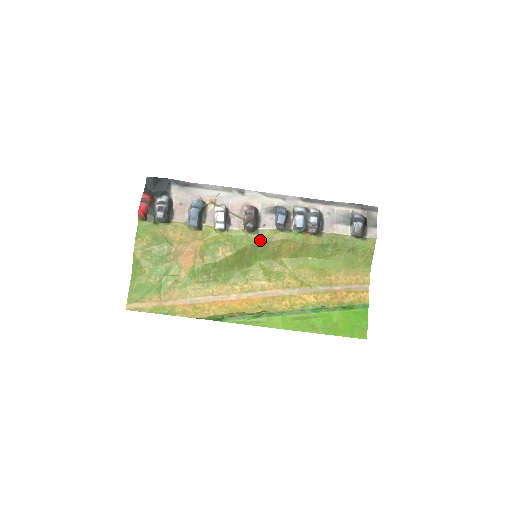
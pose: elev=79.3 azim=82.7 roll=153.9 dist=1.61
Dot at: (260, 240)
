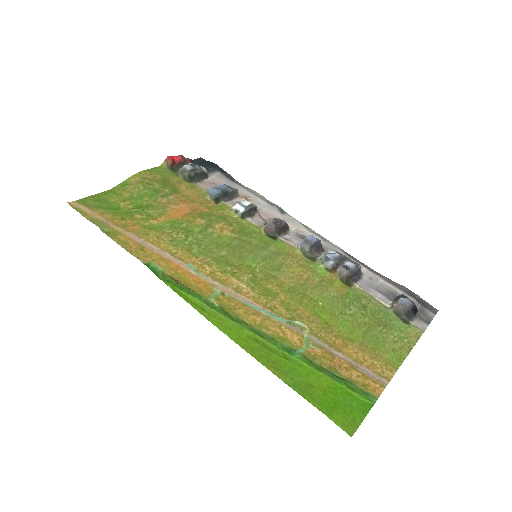
Dot at: (272, 246)
